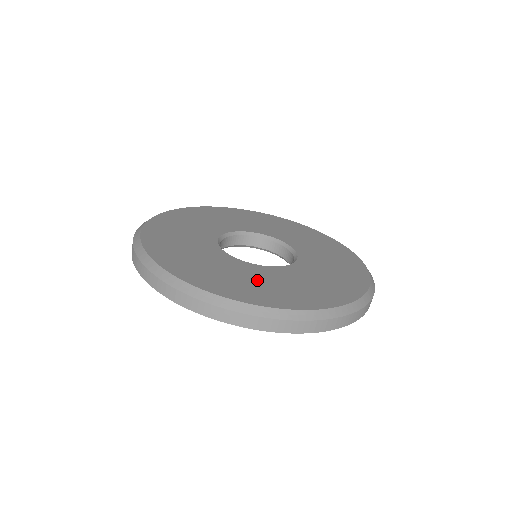
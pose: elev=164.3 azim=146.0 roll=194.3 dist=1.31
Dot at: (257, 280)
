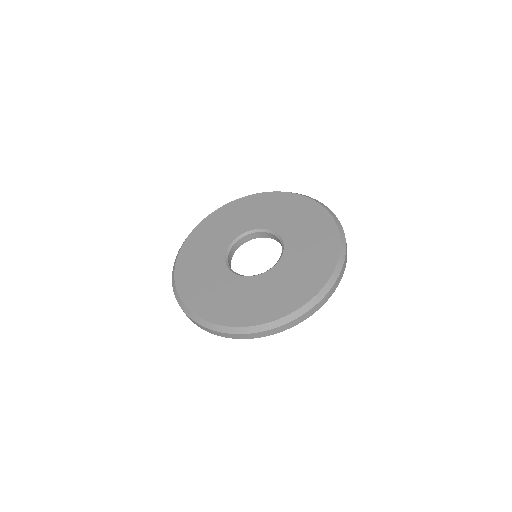
Dot at: (260, 295)
